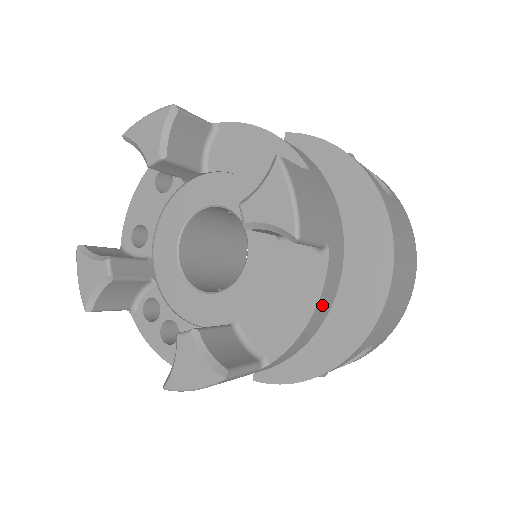
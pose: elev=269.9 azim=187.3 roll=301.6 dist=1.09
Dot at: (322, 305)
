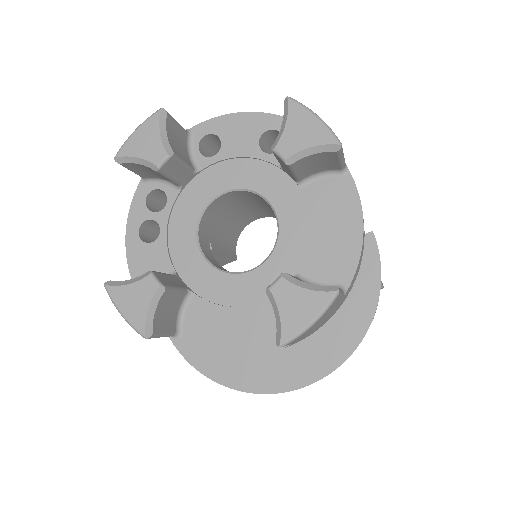
Dot at: occluded
